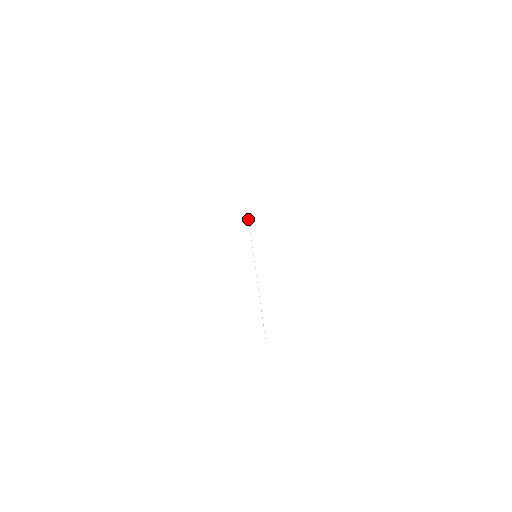
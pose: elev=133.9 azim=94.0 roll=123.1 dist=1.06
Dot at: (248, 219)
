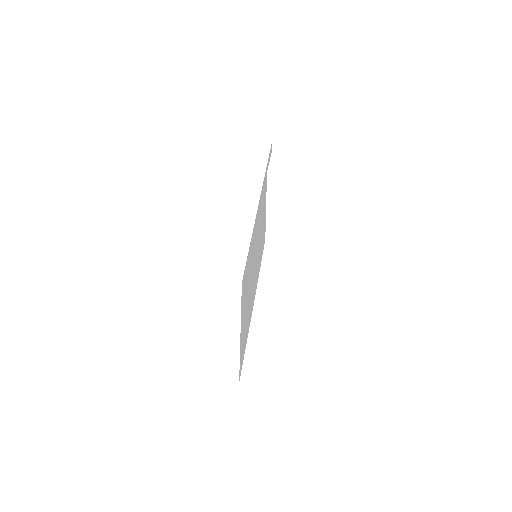
Dot at: (254, 227)
